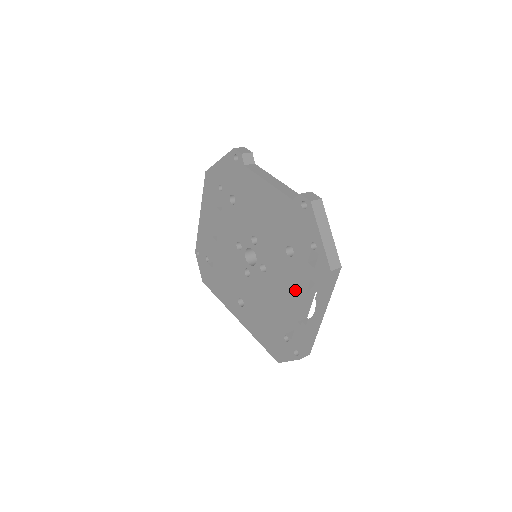
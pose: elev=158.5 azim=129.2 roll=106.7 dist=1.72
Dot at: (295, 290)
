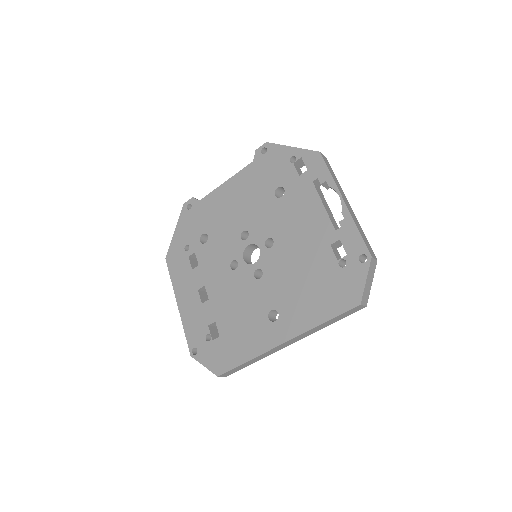
Dot at: (309, 210)
